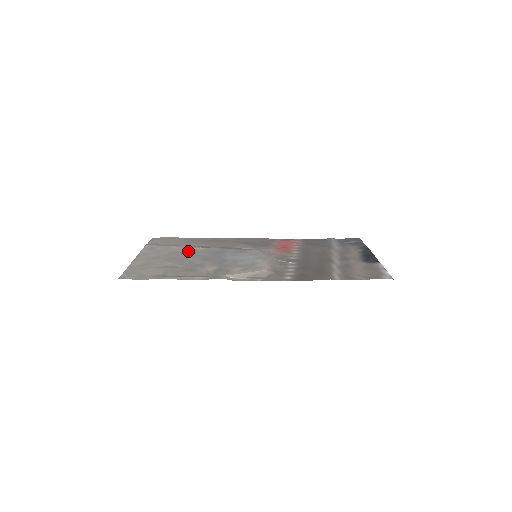
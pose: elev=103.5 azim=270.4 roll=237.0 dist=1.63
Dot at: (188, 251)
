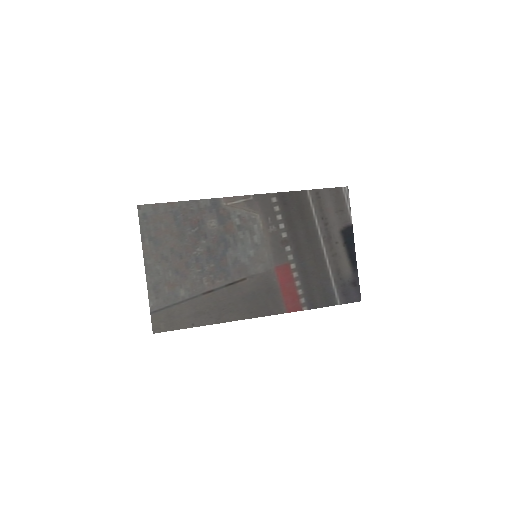
Dot at: (194, 277)
